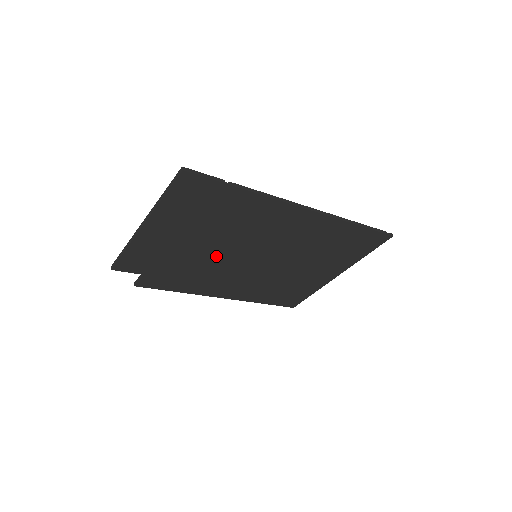
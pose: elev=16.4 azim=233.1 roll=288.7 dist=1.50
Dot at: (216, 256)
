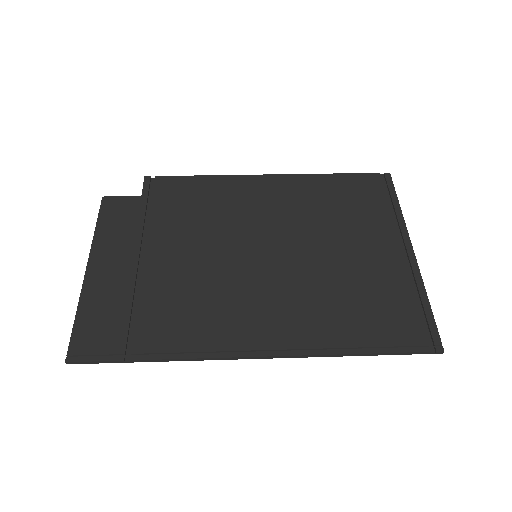
Dot at: (203, 246)
